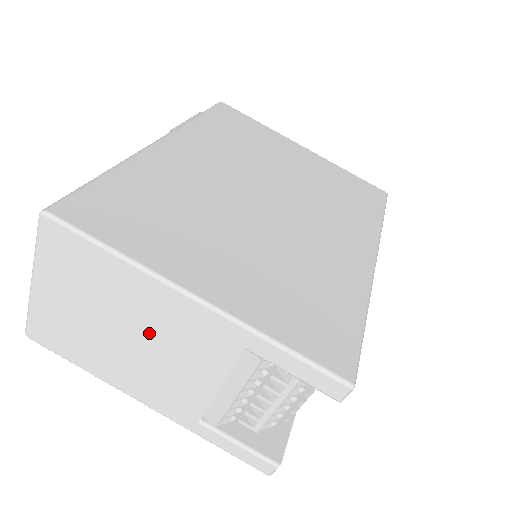
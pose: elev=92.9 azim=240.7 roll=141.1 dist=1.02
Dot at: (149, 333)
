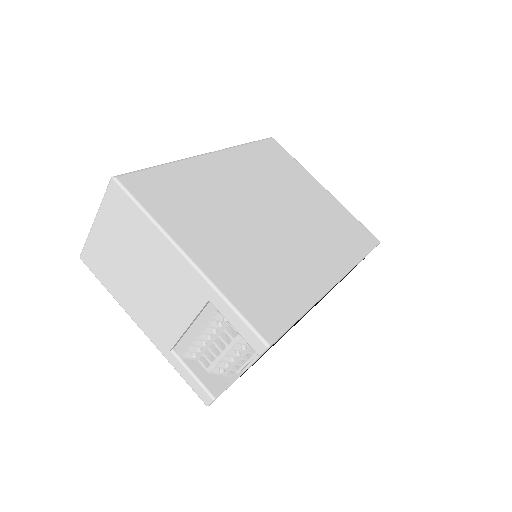
Dot at: (154, 275)
